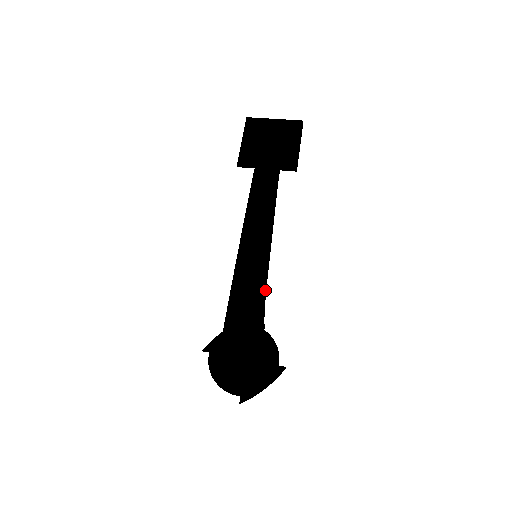
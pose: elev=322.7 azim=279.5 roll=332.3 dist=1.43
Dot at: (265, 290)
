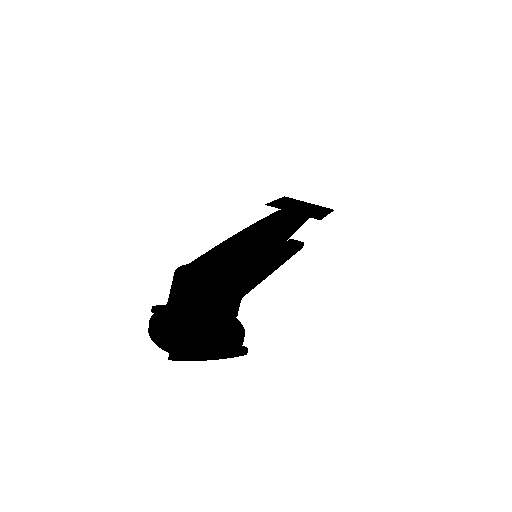
Dot at: (257, 264)
